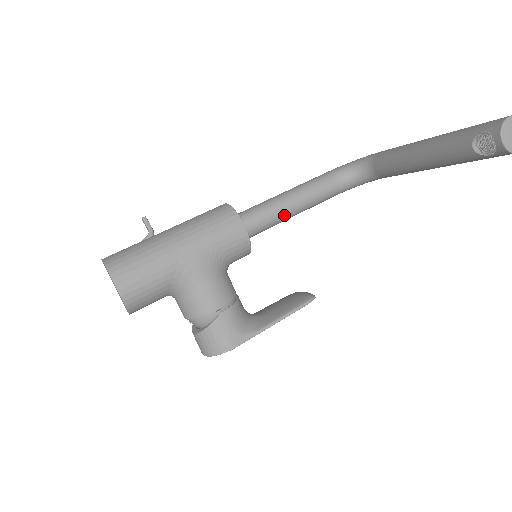
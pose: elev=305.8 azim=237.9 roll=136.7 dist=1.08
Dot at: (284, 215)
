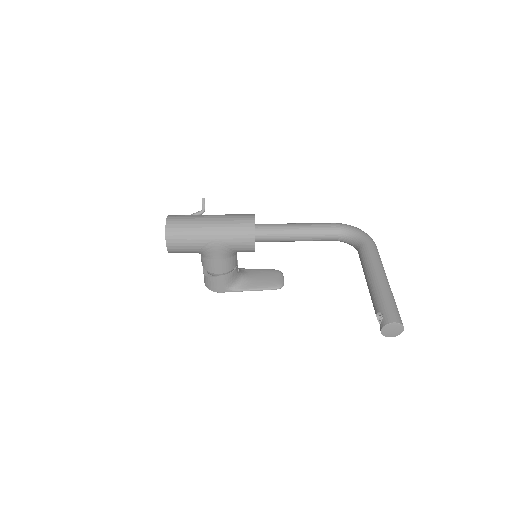
Dot at: (288, 241)
